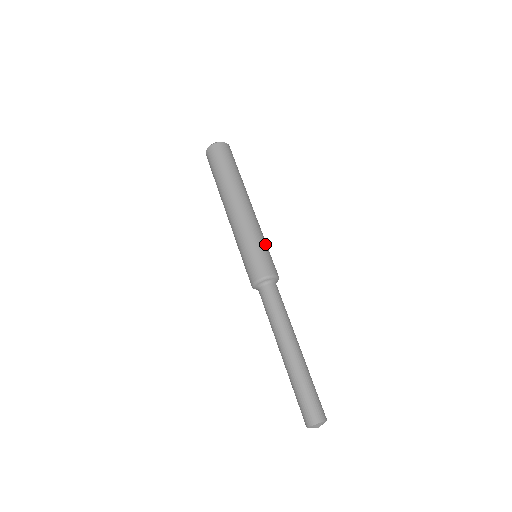
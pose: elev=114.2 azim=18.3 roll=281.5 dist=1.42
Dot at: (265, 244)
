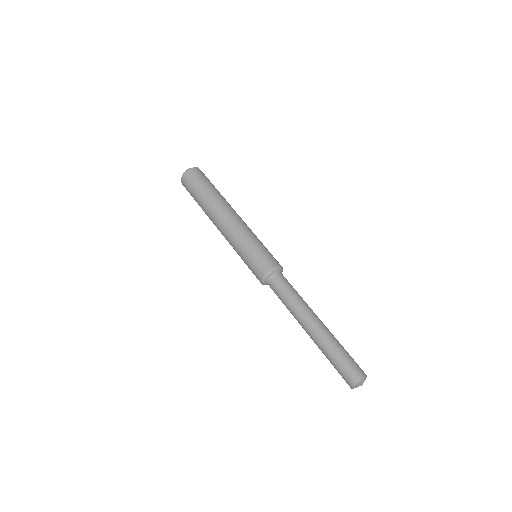
Dot at: occluded
